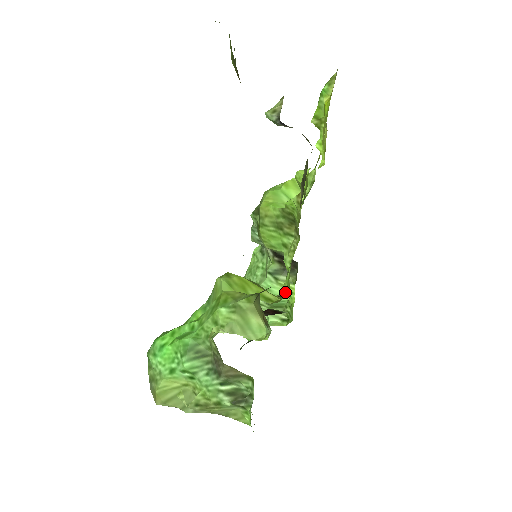
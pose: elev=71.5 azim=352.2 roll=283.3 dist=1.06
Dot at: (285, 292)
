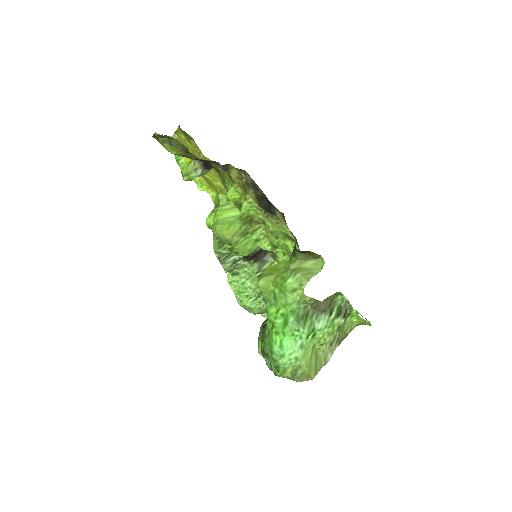
Dot at: (286, 258)
